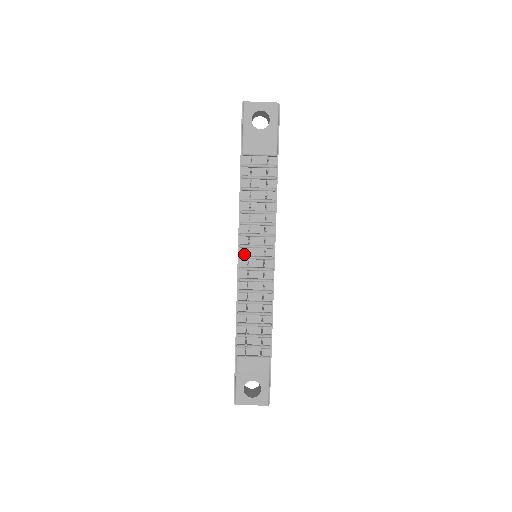
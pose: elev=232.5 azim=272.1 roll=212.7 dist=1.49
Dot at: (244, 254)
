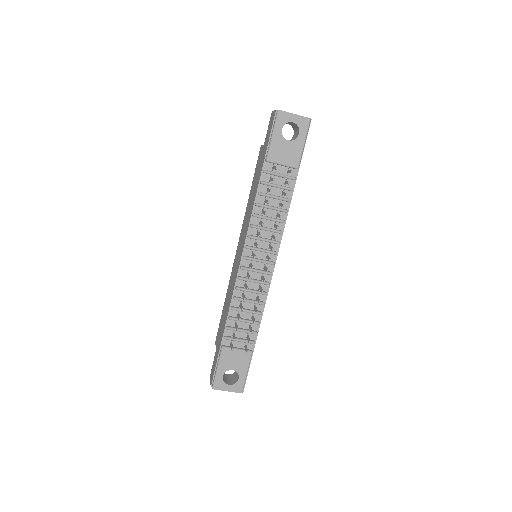
Dot at: (248, 255)
